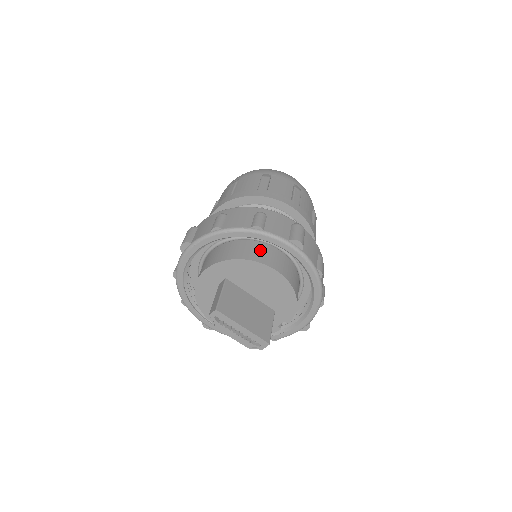
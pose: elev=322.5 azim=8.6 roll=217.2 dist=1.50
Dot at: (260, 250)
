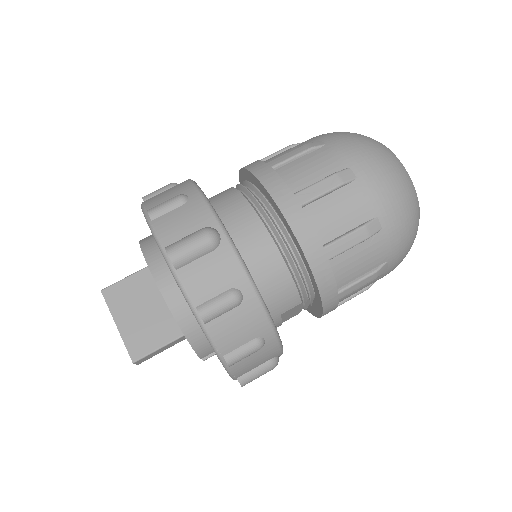
Dot at: occluded
